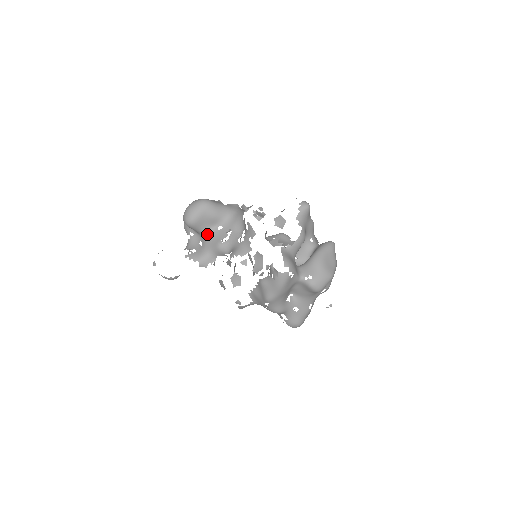
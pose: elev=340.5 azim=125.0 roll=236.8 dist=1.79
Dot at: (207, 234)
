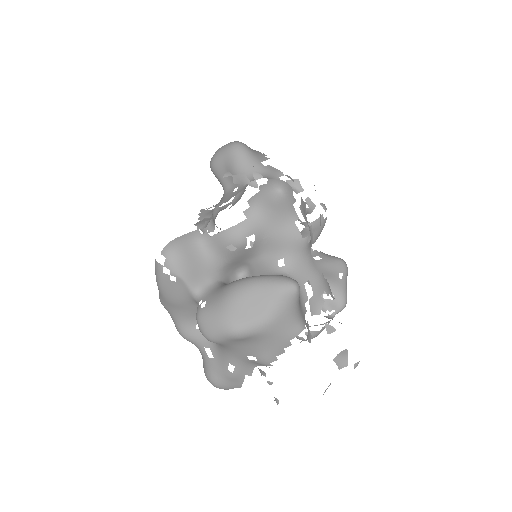
Dot at: (225, 192)
